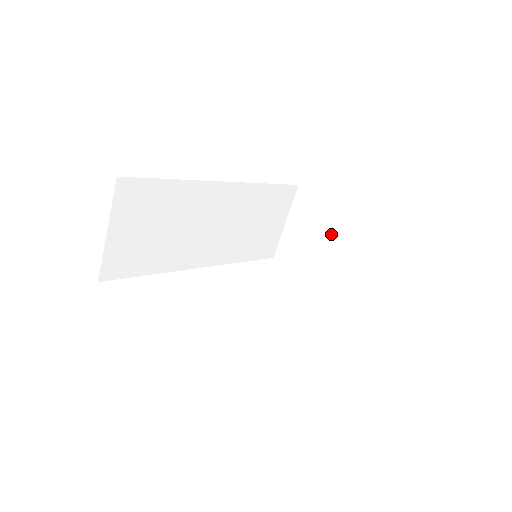
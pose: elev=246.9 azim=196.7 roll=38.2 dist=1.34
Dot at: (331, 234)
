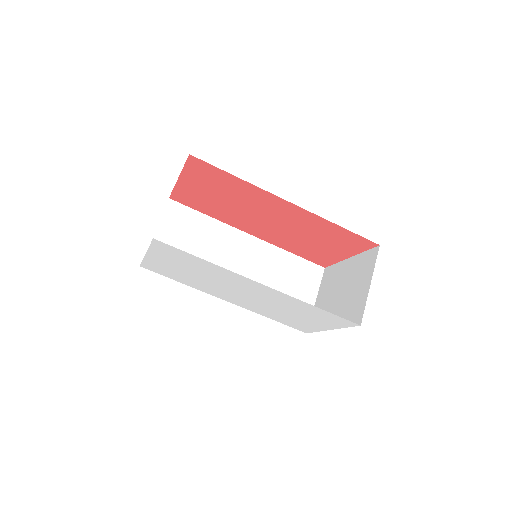
Dot at: (343, 281)
